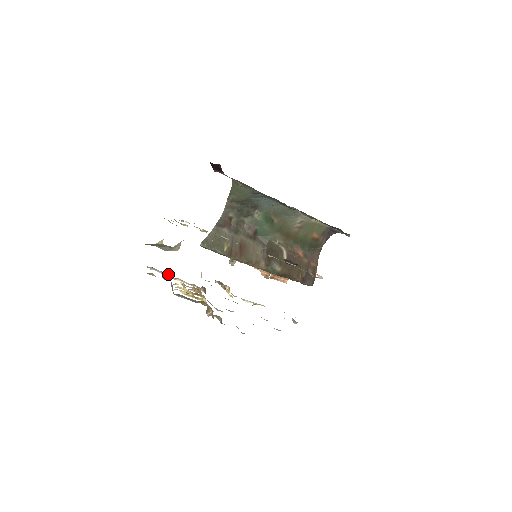
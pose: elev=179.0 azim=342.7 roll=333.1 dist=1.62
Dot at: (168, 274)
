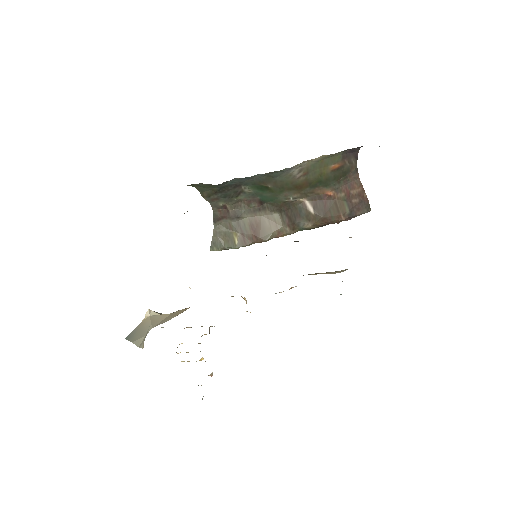
Dot at: occluded
